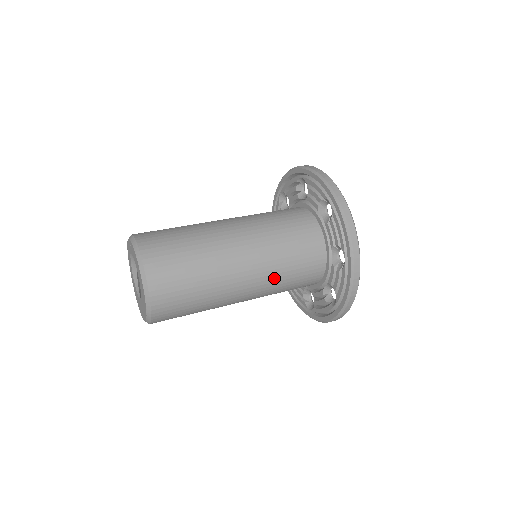
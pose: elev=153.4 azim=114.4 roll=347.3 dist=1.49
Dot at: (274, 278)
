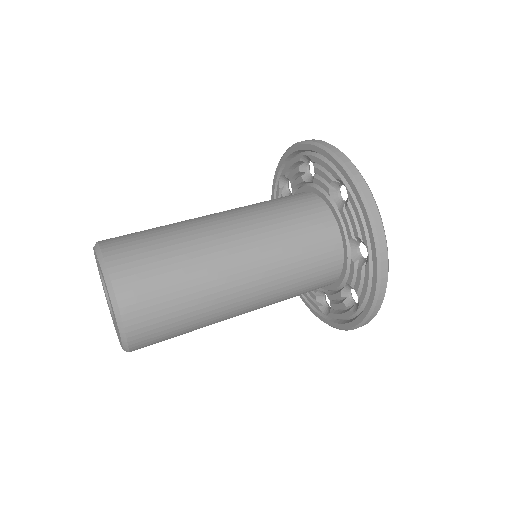
Dot at: (280, 283)
